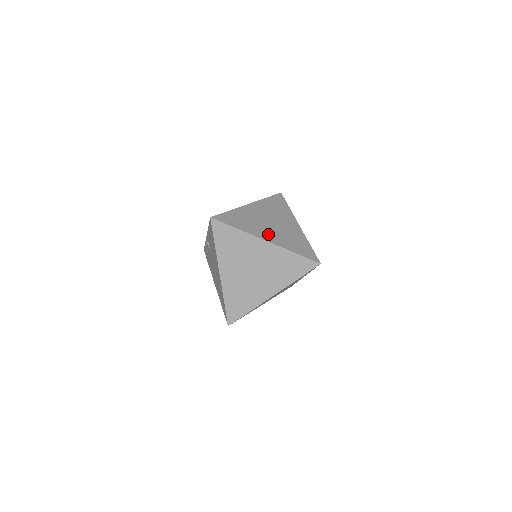
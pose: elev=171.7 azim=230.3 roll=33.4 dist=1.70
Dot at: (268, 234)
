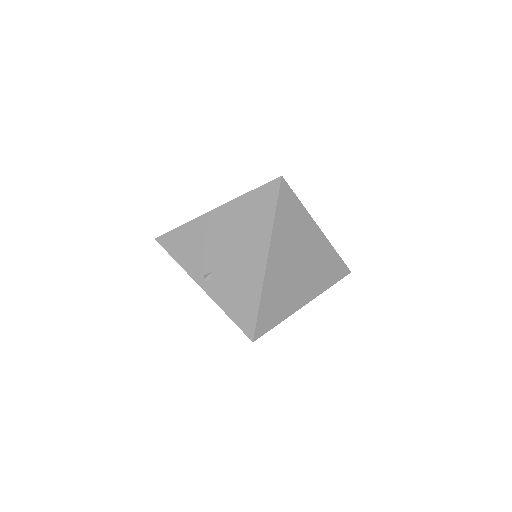
Dot at: occluded
